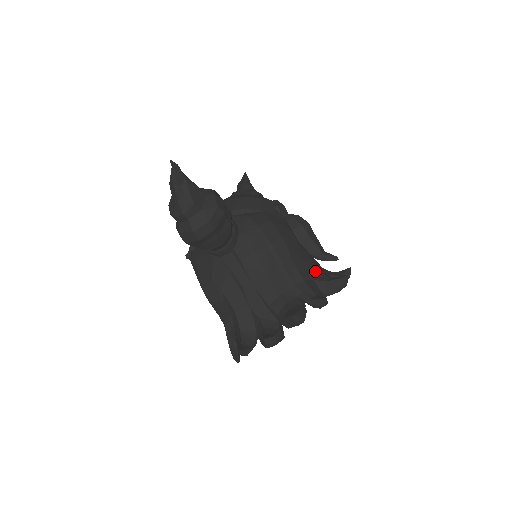
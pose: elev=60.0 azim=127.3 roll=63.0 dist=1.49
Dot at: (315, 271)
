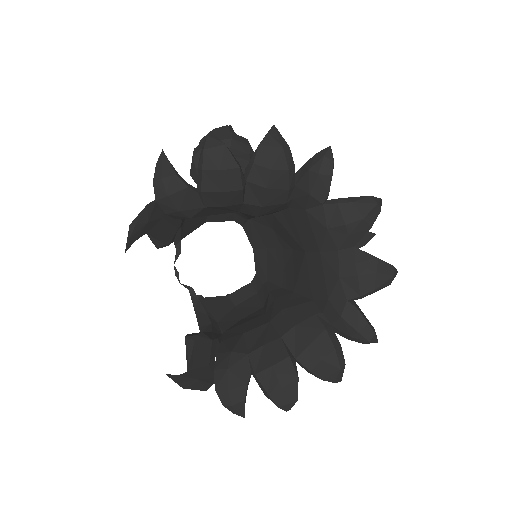
Dot at: occluded
